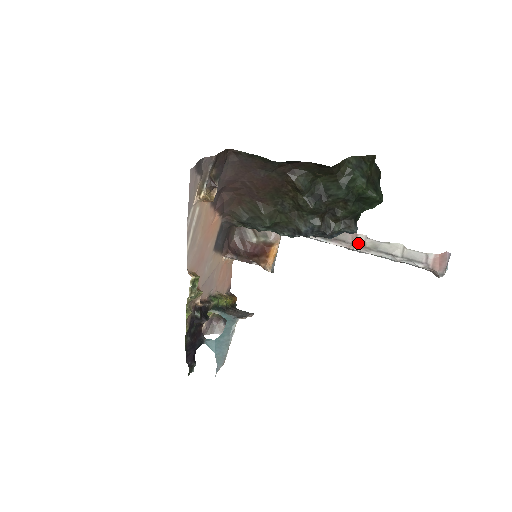
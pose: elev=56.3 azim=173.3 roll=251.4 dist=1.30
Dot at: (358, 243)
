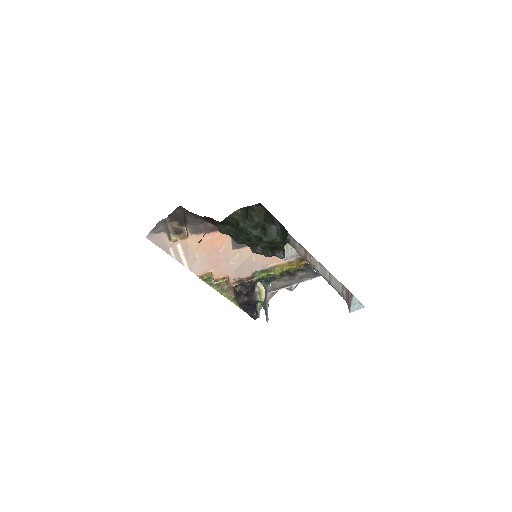
Dot at: (307, 259)
